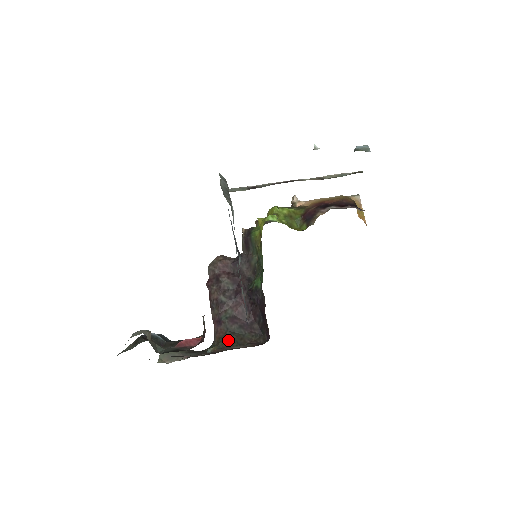
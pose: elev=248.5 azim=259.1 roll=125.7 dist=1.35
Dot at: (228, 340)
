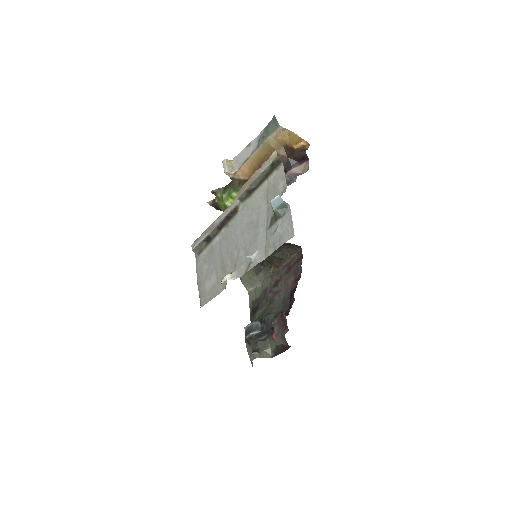
Dot at: (275, 261)
